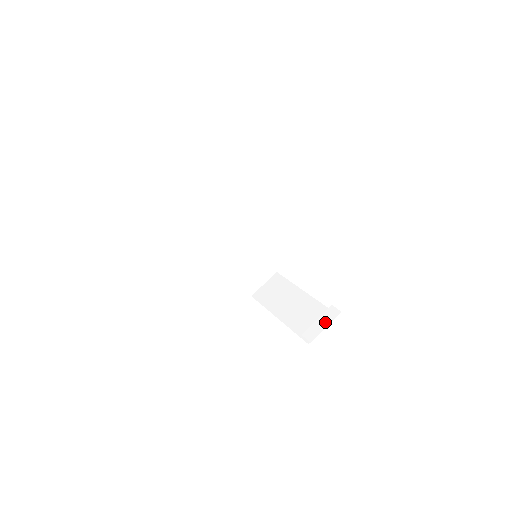
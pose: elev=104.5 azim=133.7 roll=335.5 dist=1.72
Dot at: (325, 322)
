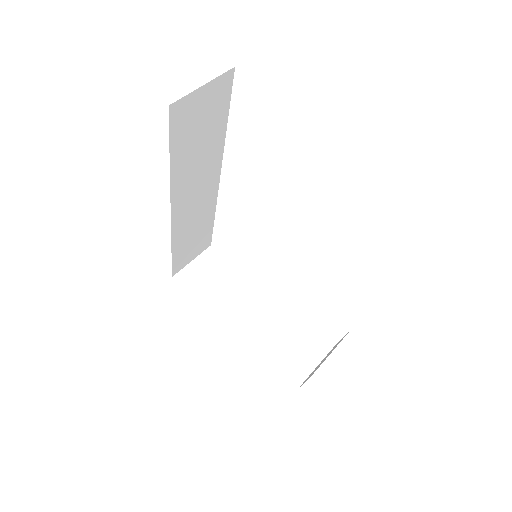
Dot at: (314, 358)
